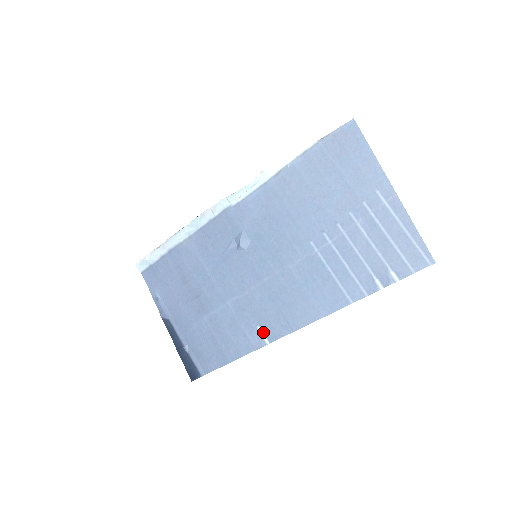
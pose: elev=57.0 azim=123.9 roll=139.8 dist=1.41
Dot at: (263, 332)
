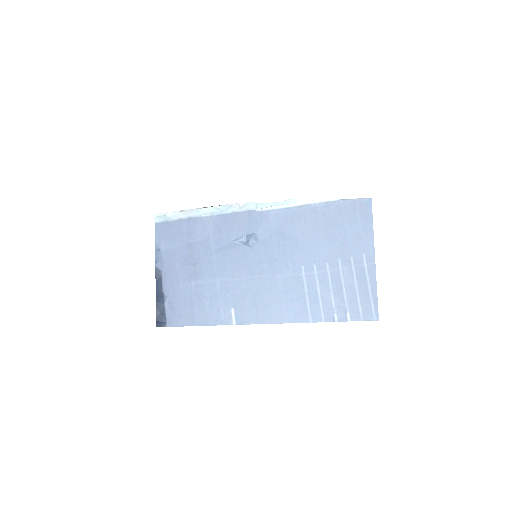
Dot at: (235, 314)
